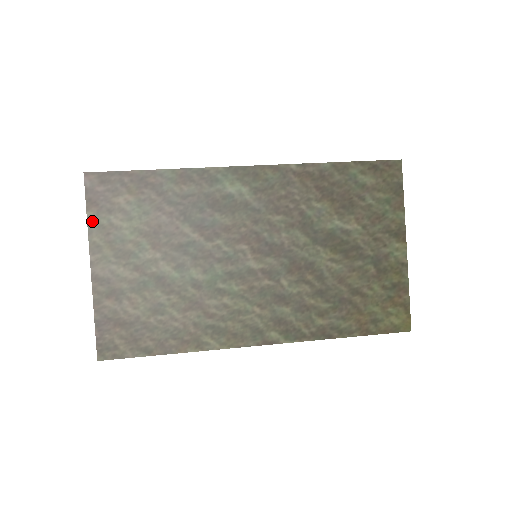
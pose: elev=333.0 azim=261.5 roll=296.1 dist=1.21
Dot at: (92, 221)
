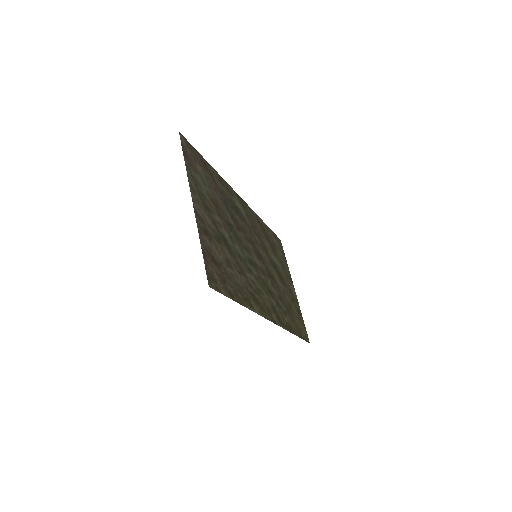
Dot at: (188, 168)
